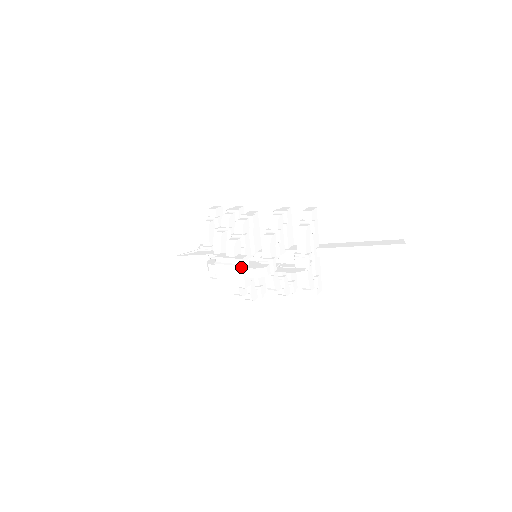
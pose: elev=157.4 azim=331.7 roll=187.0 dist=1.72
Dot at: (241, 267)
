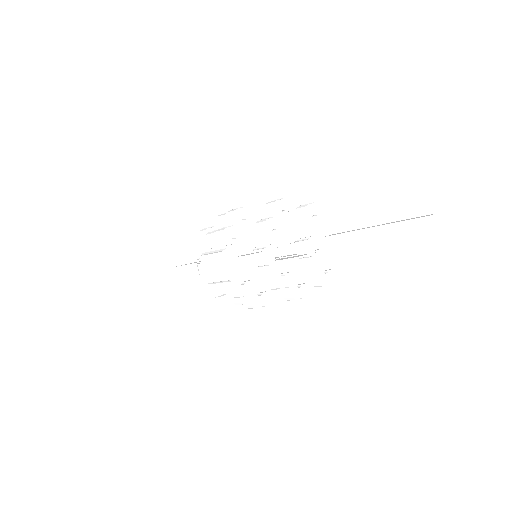
Dot at: (229, 255)
